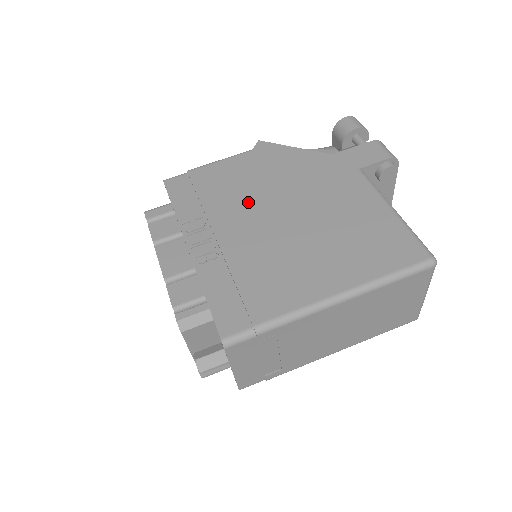
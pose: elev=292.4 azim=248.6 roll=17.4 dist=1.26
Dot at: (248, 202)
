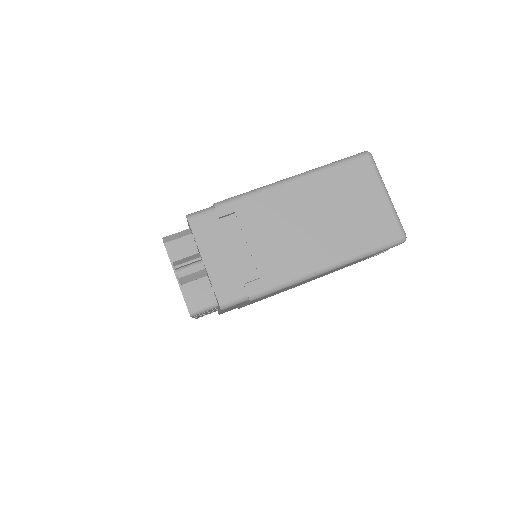
Dot at: occluded
